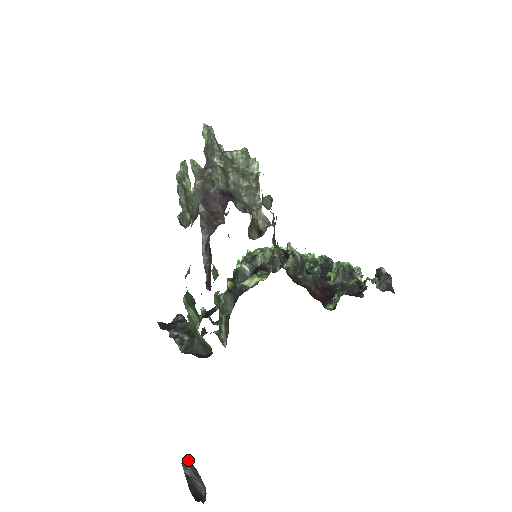
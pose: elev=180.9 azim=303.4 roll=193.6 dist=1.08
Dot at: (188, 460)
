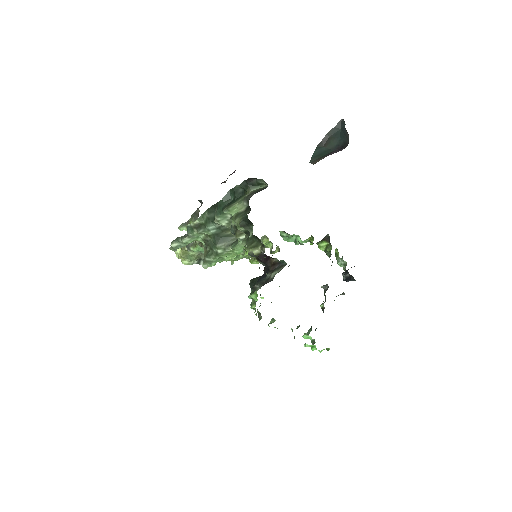
Dot at: (313, 157)
